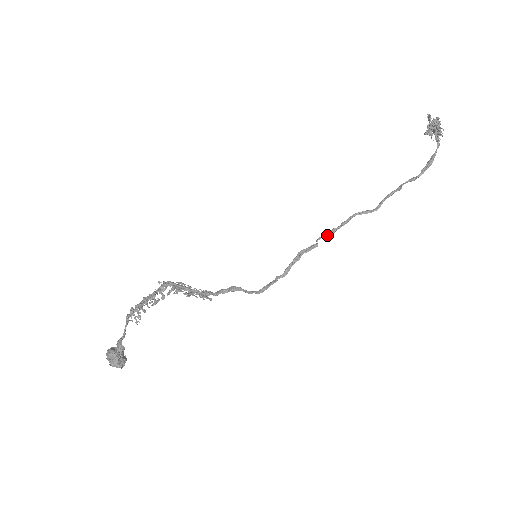
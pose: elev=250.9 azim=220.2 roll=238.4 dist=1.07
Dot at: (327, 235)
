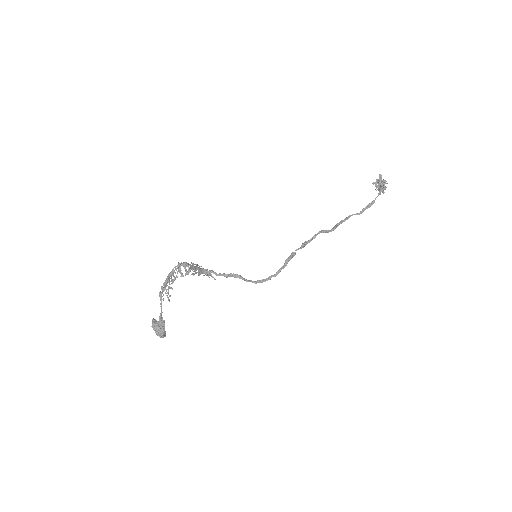
Dot at: (302, 247)
